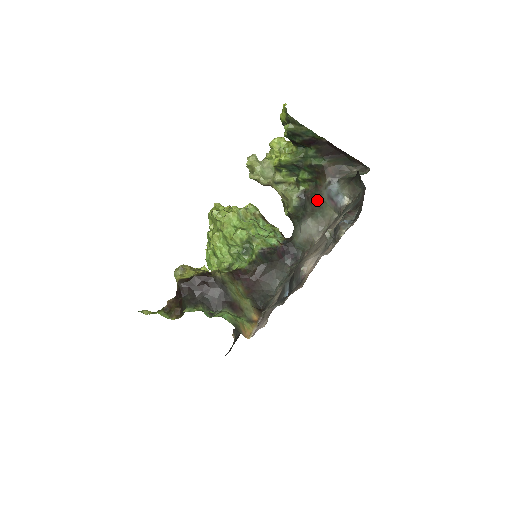
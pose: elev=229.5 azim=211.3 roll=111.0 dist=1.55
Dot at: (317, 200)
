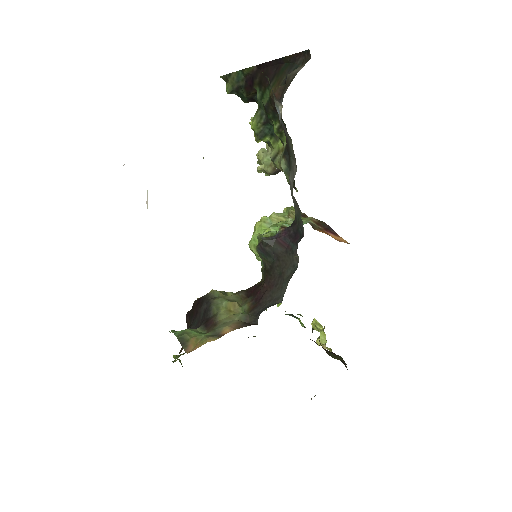
Dot at: (287, 142)
